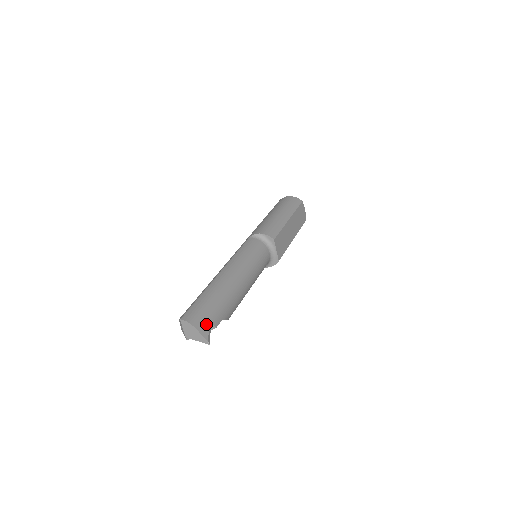
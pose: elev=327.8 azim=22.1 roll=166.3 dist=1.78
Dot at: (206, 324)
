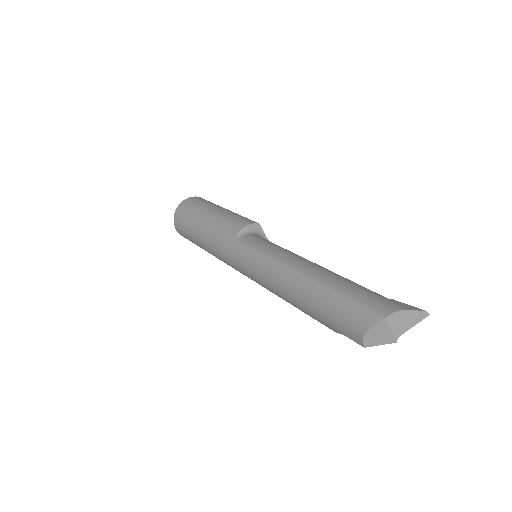
Dot at: (398, 302)
